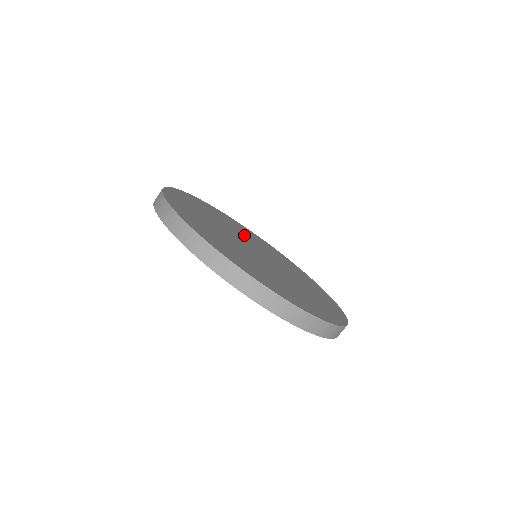
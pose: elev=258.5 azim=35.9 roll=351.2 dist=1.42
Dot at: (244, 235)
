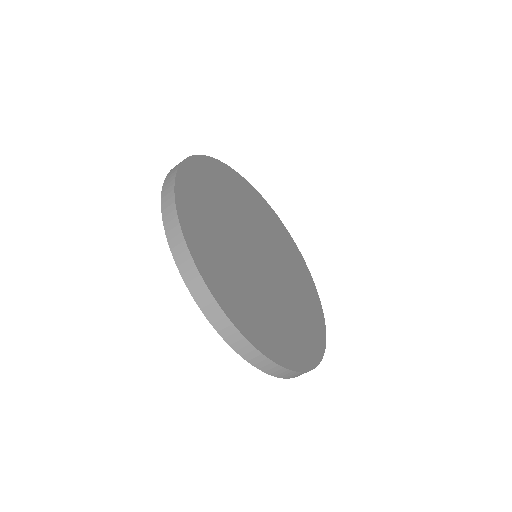
Dot at: (231, 213)
